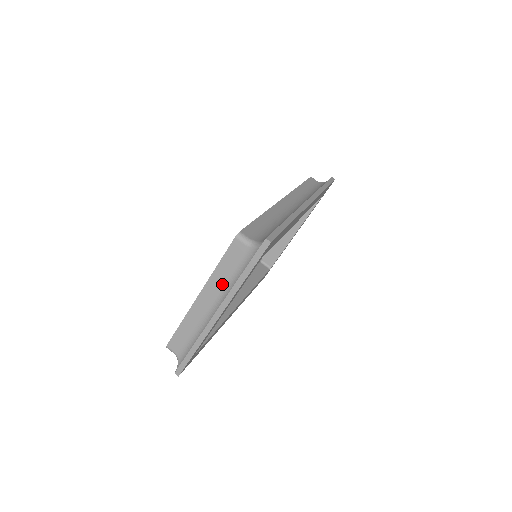
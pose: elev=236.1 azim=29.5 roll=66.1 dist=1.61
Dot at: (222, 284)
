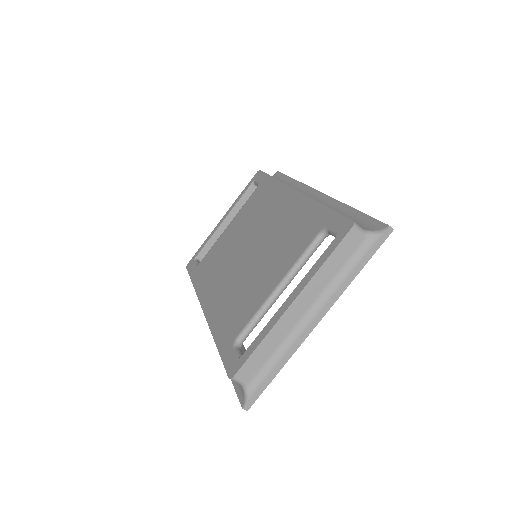
Dot at: (325, 284)
